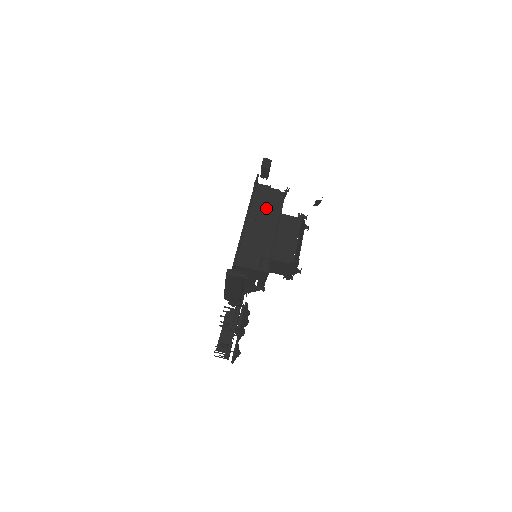
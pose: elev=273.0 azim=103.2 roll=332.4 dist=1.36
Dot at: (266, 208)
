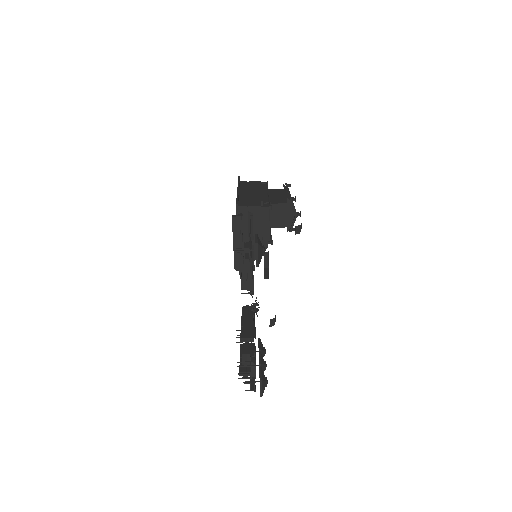
Dot at: (253, 187)
